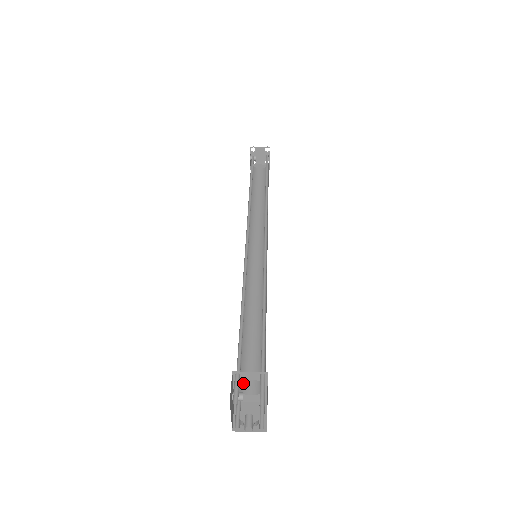
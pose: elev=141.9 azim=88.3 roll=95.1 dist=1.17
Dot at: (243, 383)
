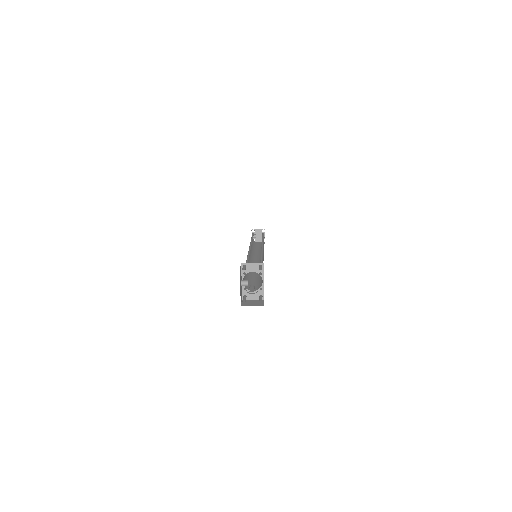
Dot at: (248, 287)
